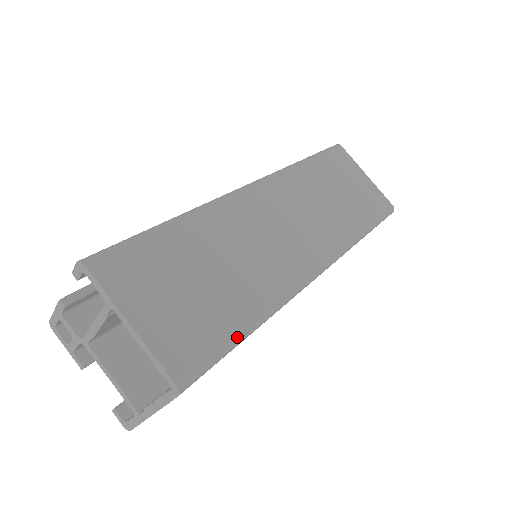
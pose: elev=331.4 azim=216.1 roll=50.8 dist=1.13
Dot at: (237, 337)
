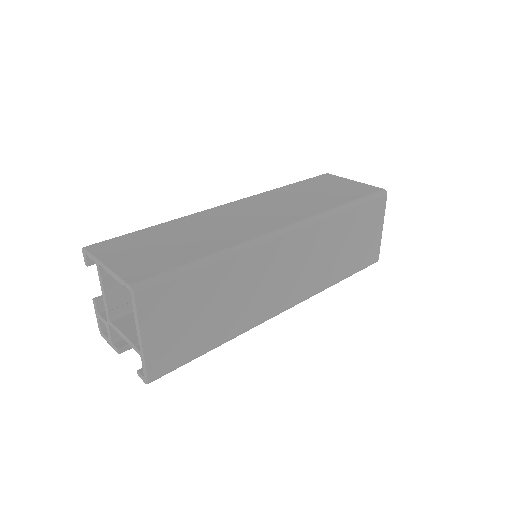
Dot at: (190, 263)
